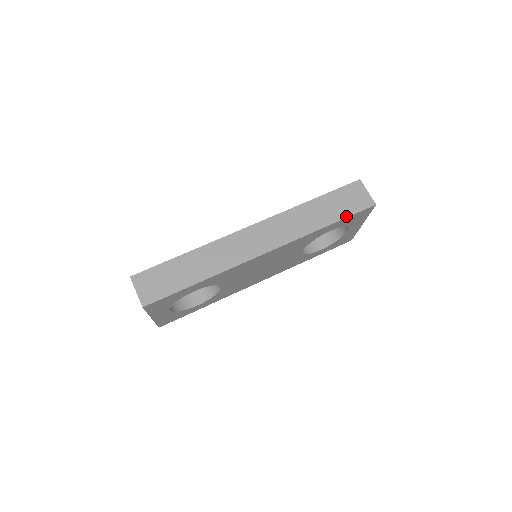
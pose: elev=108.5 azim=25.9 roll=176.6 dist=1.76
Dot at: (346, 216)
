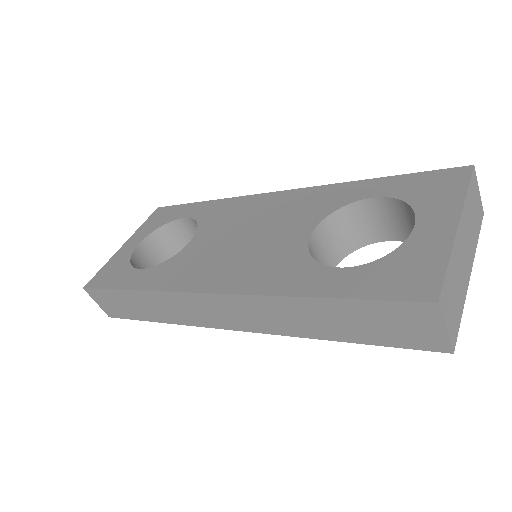
Dot at: (375, 344)
